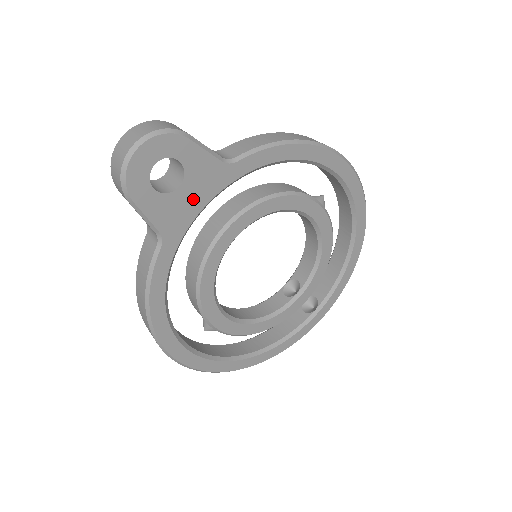
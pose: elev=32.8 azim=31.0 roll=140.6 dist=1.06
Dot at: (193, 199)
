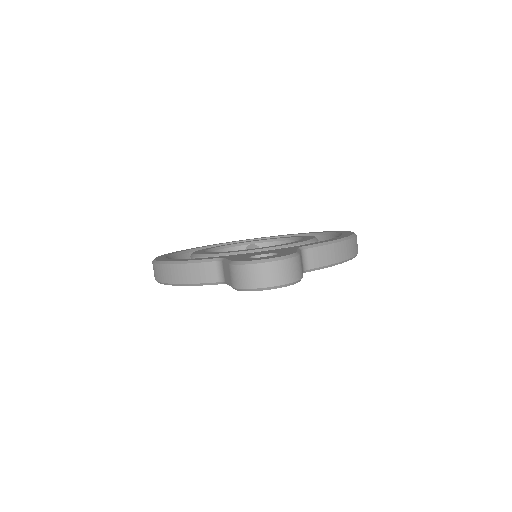
Dot at: occluded
